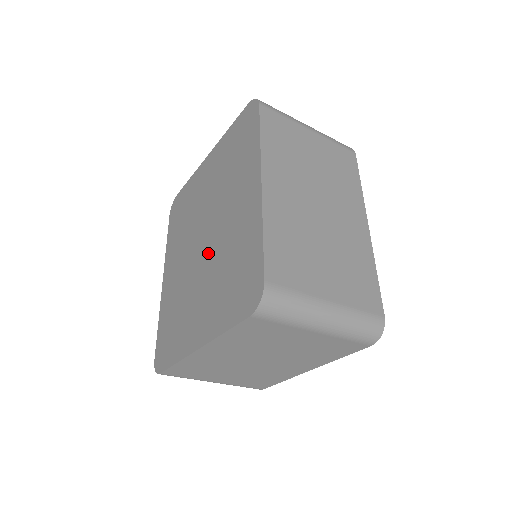
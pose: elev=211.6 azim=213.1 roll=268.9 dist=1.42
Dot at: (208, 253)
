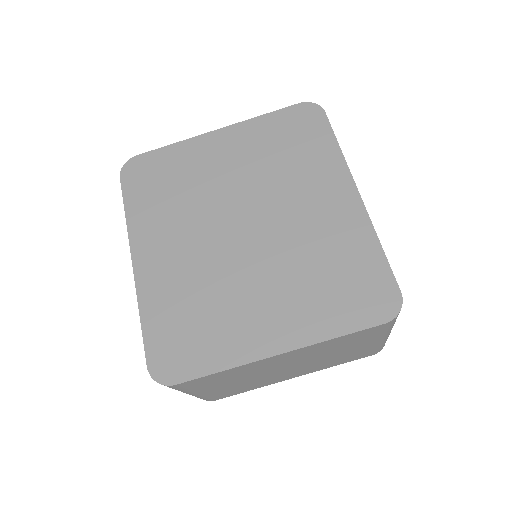
Dot at: (263, 246)
